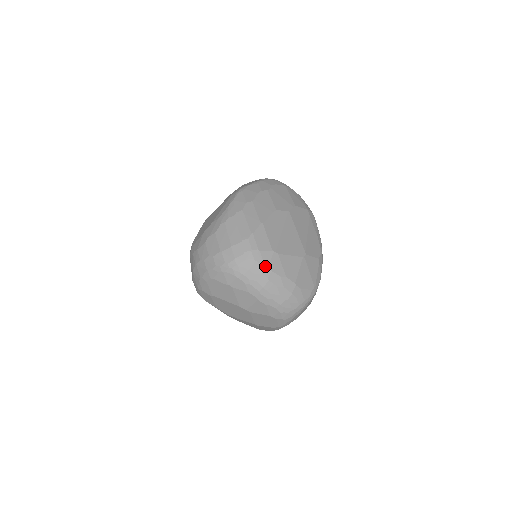
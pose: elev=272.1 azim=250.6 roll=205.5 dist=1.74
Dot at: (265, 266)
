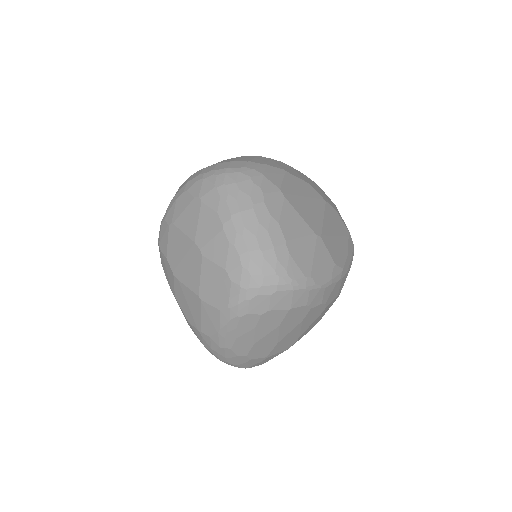
Dot at: (259, 191)
